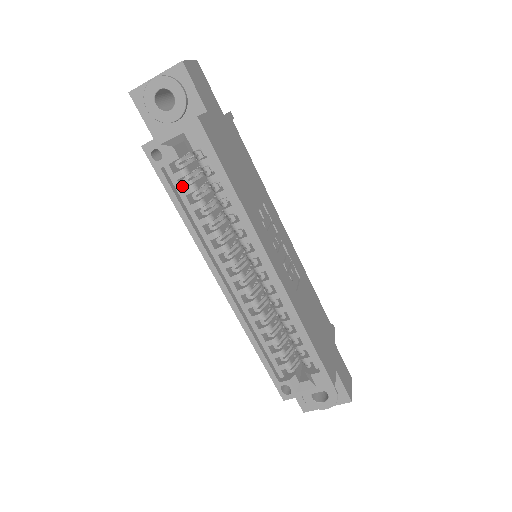
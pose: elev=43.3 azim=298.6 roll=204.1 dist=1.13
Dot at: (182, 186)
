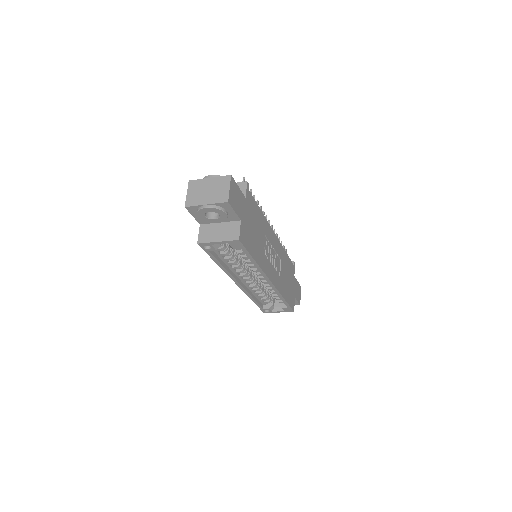
Dot at: (220, 251)
